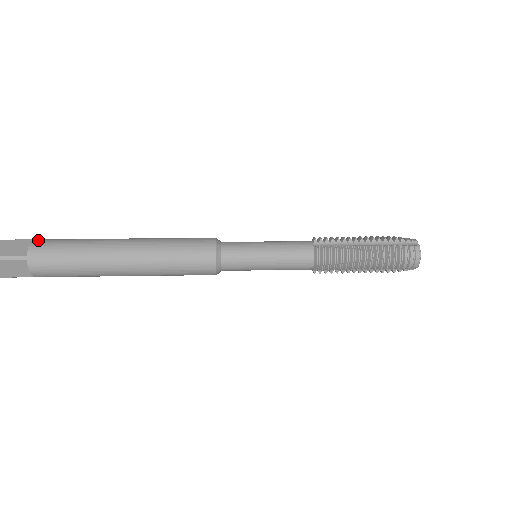
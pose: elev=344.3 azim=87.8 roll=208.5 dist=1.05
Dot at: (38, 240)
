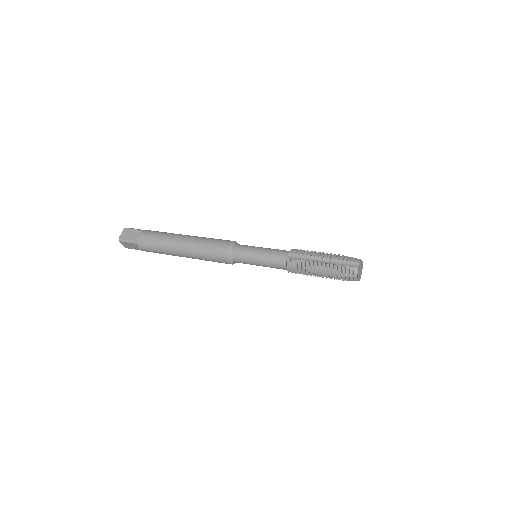
Dot at: (143, 232)
